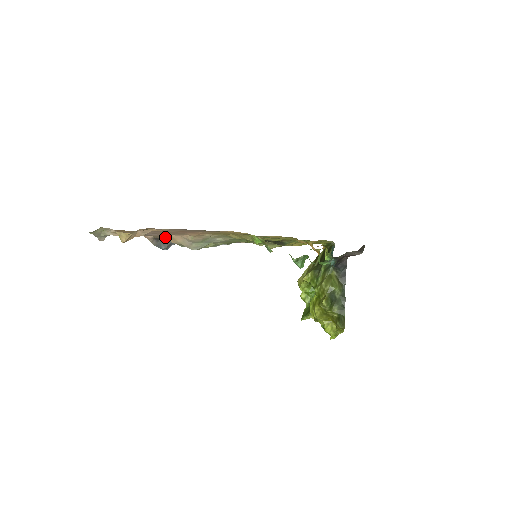
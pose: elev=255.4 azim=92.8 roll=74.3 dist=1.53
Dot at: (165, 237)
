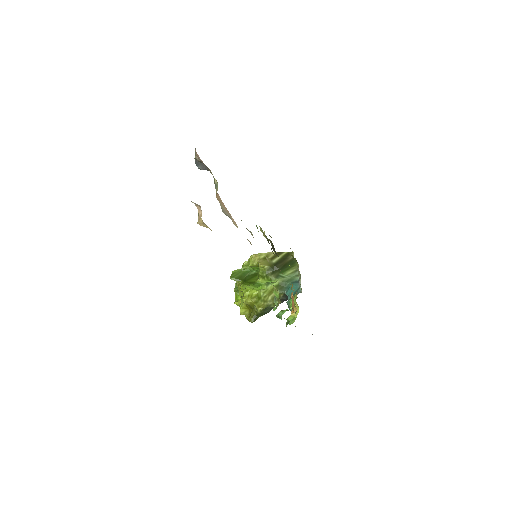
Dot at: occluded
